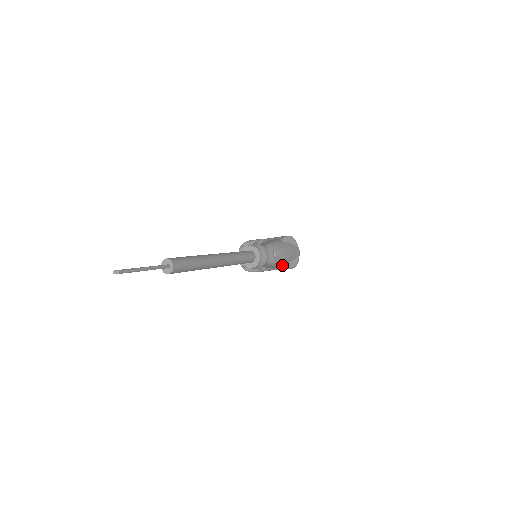
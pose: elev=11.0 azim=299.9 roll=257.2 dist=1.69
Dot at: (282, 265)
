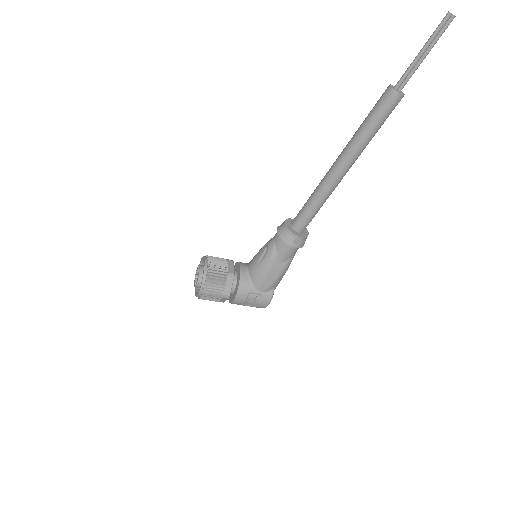
Dot at: (275, 285)
